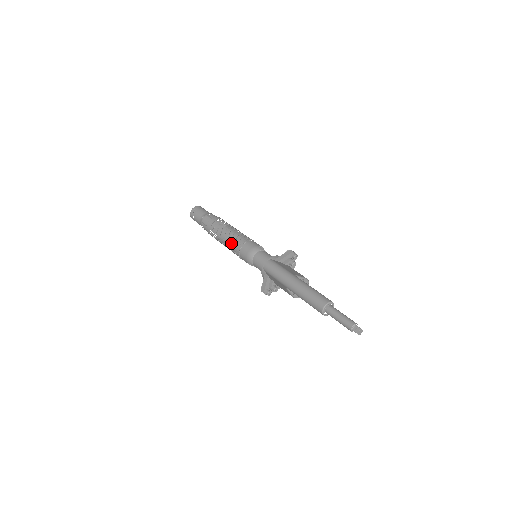
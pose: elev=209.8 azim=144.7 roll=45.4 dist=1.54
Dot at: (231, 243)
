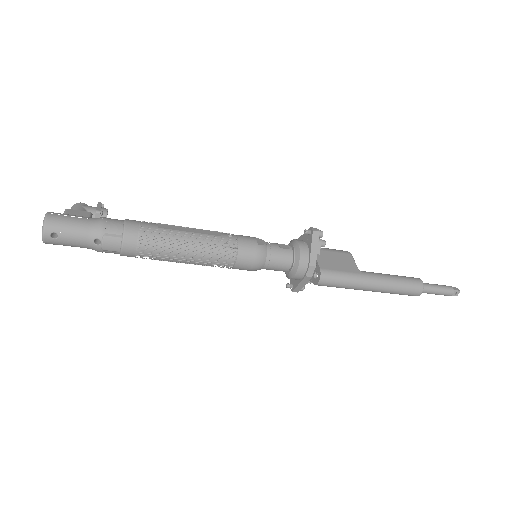
Dot at: (208, 262)
